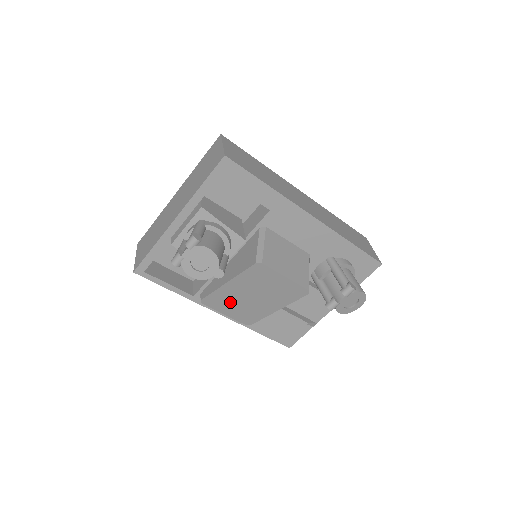
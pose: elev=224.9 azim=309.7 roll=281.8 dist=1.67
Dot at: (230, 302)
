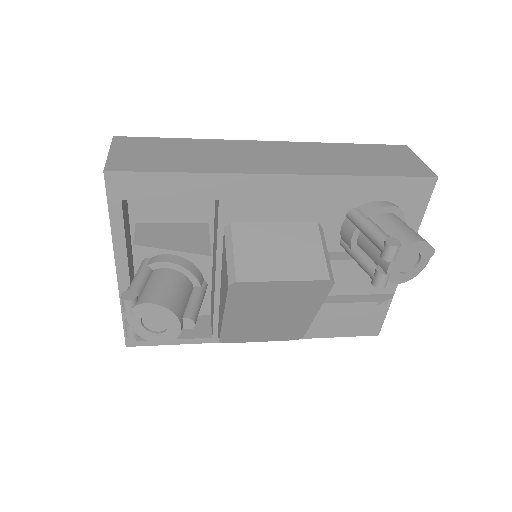
Dot at: (252, 330)
